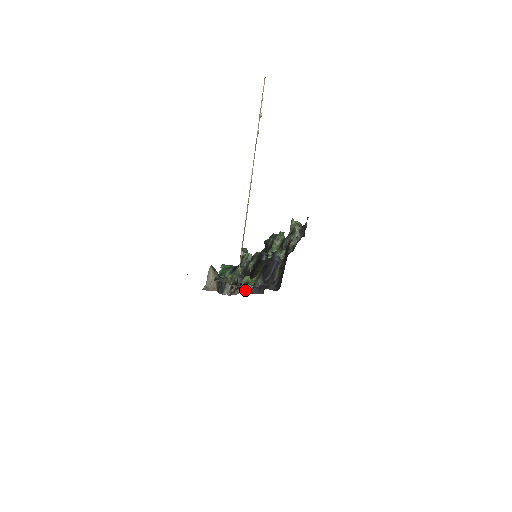
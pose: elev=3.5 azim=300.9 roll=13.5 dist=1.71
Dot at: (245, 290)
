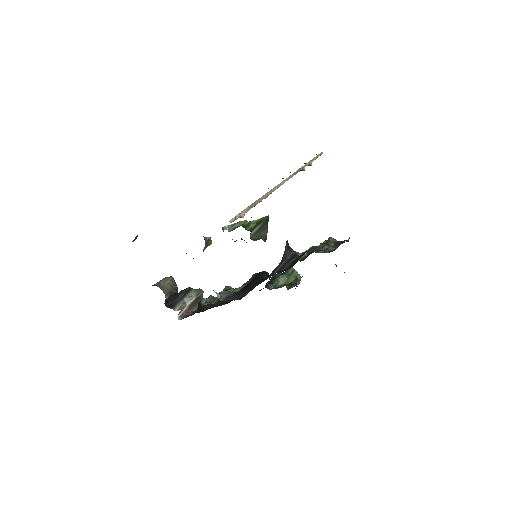
Dot at: occluded
